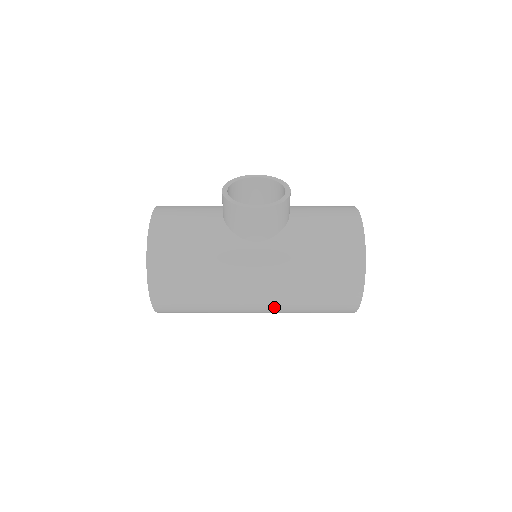
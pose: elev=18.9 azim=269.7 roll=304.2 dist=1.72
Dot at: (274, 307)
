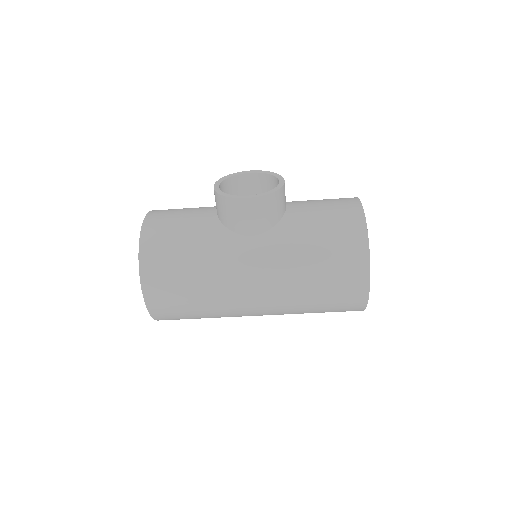
Dot at: (276, 306)
